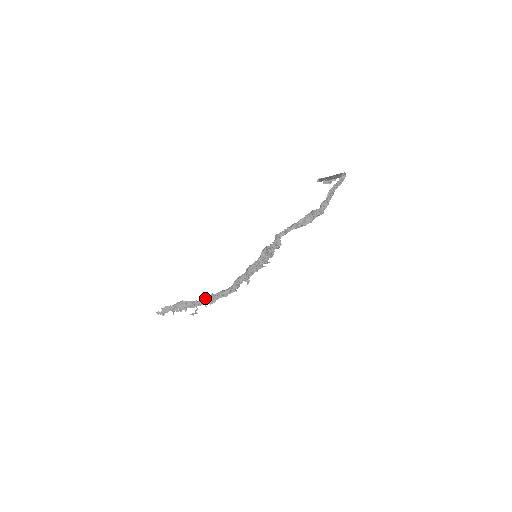
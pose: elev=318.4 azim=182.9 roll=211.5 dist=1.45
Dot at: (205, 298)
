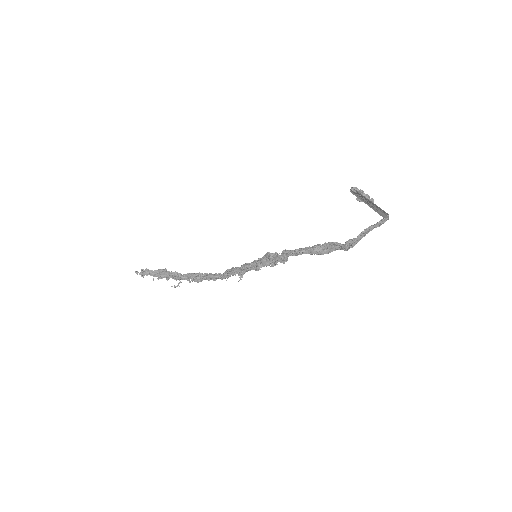
Dot at: (191, 275)
